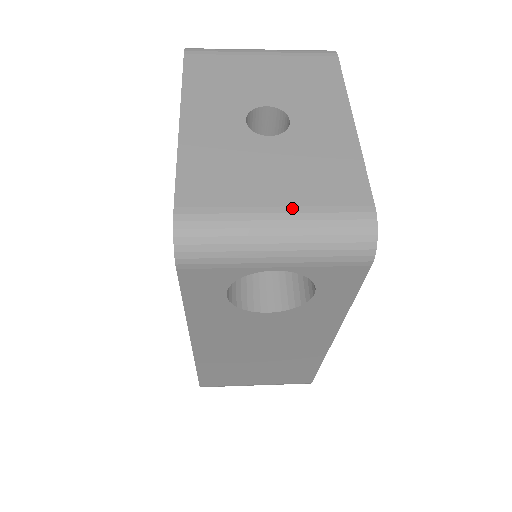
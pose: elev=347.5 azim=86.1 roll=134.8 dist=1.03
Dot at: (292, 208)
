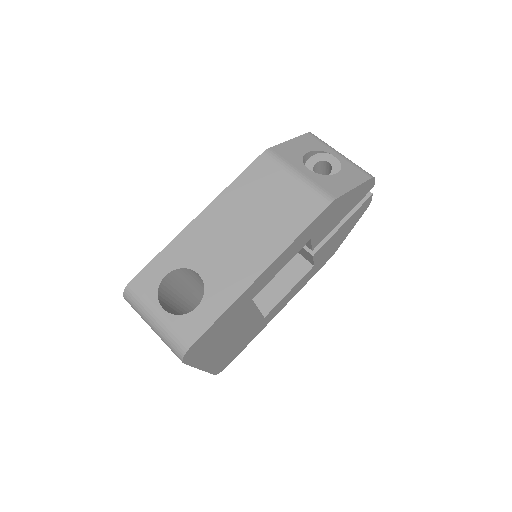
Dot at: occluded
